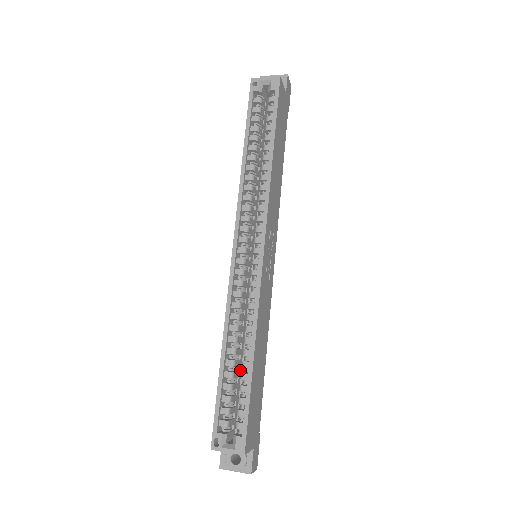
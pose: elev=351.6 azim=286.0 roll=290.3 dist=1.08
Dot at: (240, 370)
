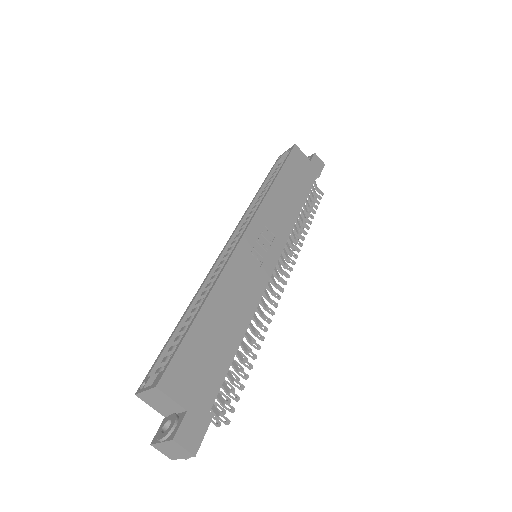
Dot at: occluded
